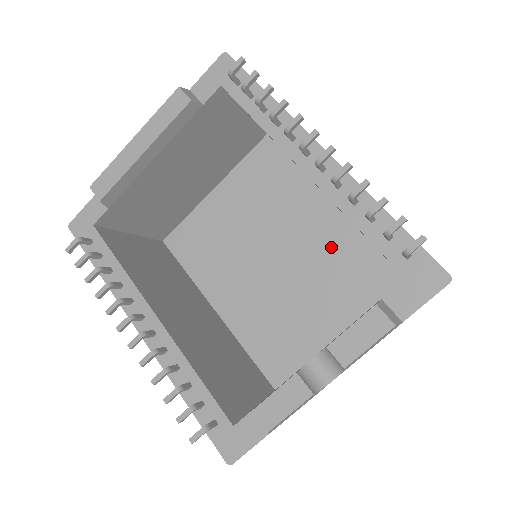
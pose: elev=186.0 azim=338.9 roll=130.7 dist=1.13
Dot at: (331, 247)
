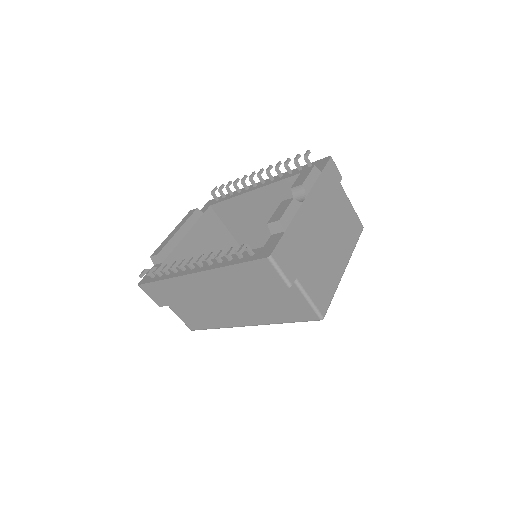
Dot at: occluded
